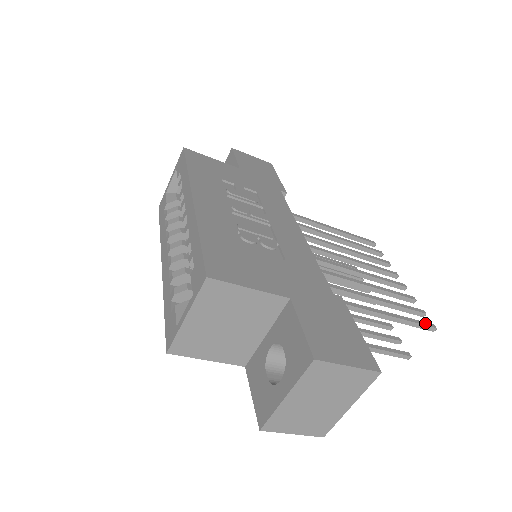
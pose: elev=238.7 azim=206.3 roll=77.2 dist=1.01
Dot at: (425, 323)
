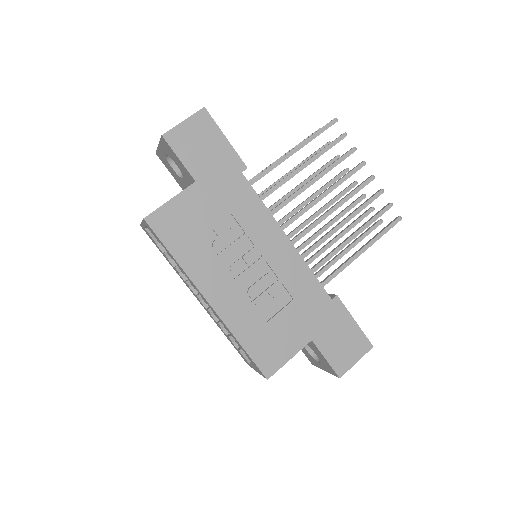
Dot at: (393, 224)
